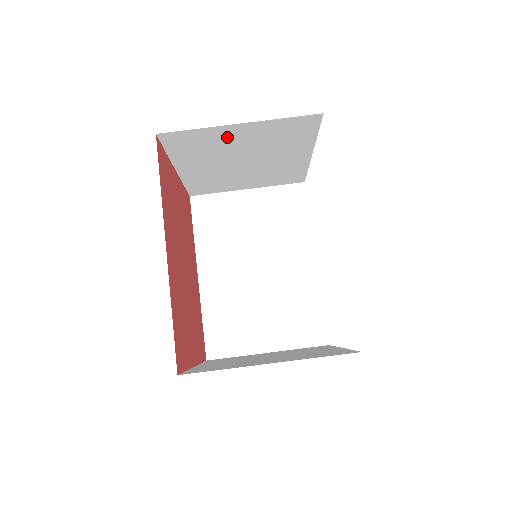
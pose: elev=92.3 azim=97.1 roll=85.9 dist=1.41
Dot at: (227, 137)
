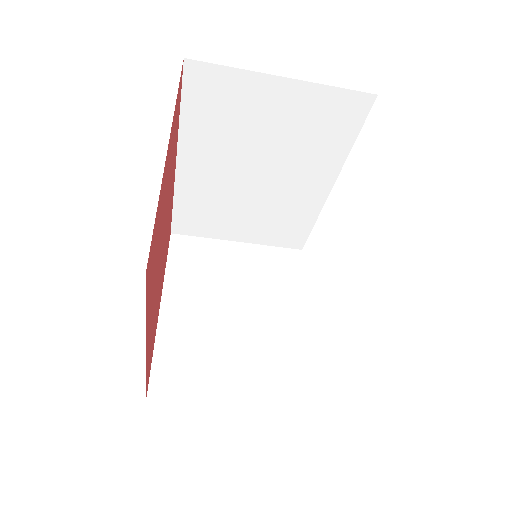
Dot at: occluded
